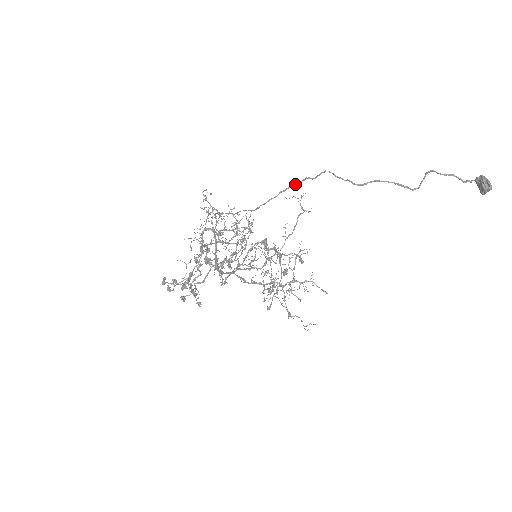
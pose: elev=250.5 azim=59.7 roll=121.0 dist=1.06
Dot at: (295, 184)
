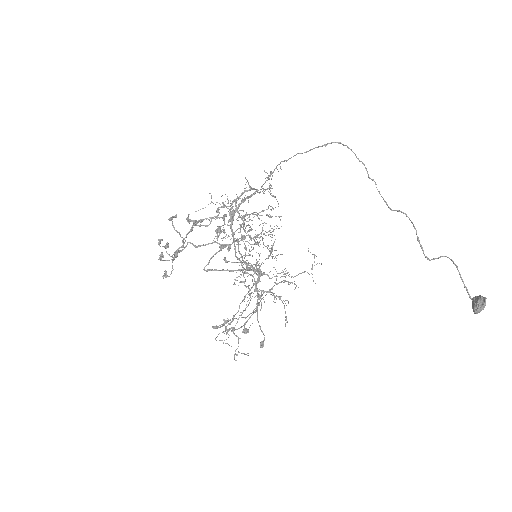
Dot at: (358, 159)
